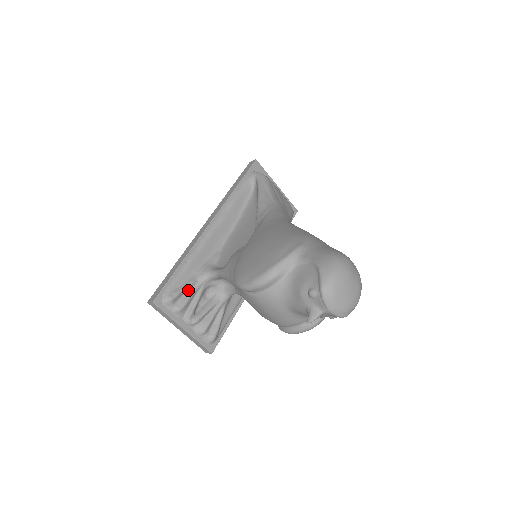
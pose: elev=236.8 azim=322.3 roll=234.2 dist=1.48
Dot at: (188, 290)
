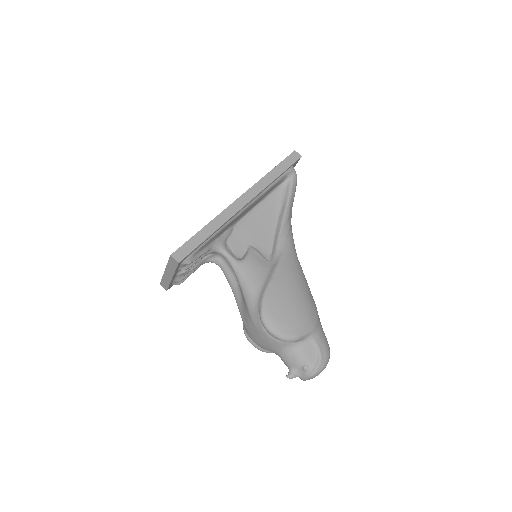
Dot at: occluded
